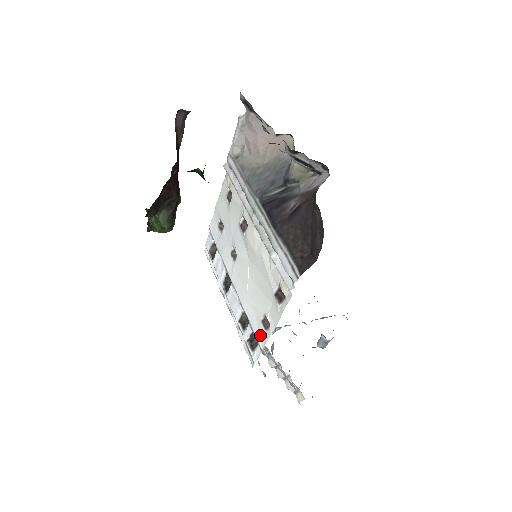
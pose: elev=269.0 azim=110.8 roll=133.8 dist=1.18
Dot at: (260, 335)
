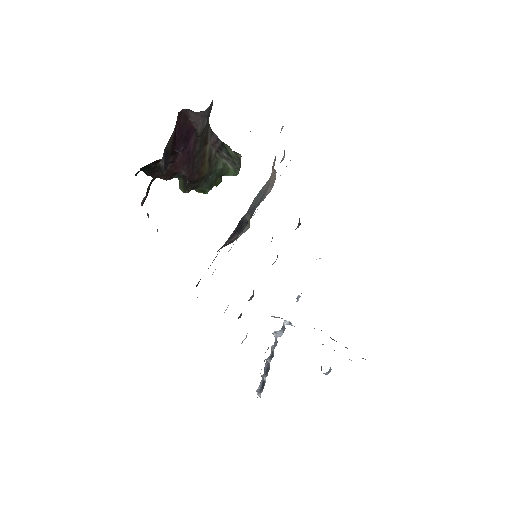
Dot at: occluded
